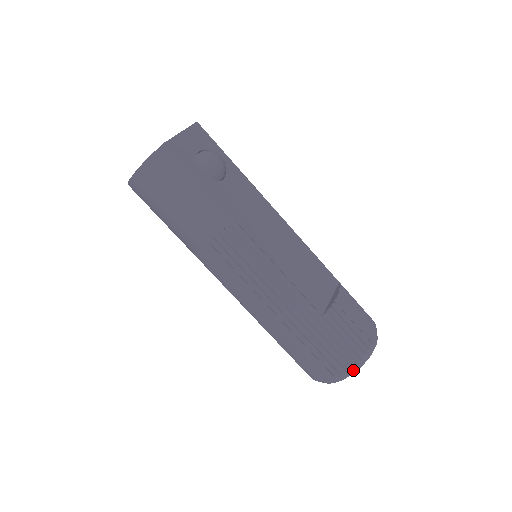
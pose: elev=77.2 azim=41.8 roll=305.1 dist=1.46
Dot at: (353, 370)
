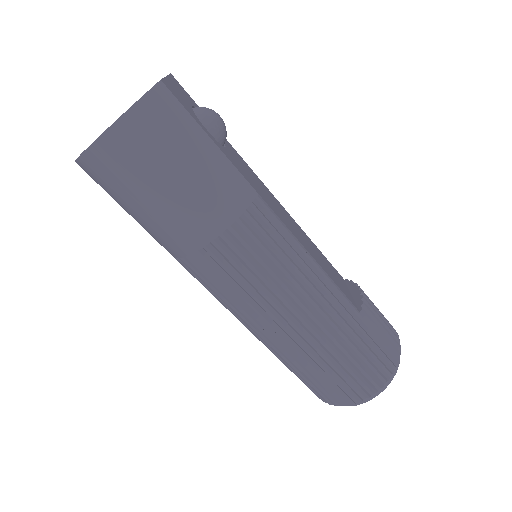
Dot at: (393, 375)
